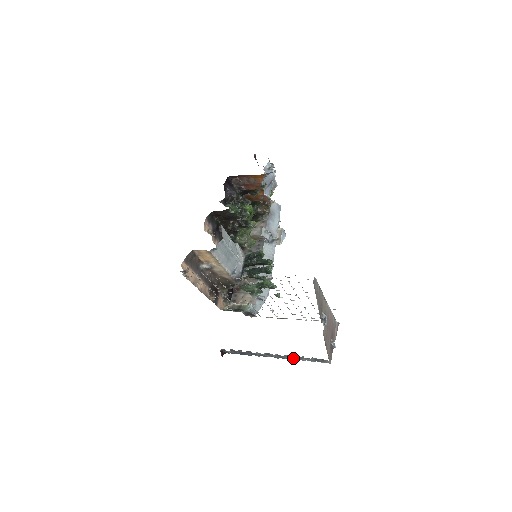
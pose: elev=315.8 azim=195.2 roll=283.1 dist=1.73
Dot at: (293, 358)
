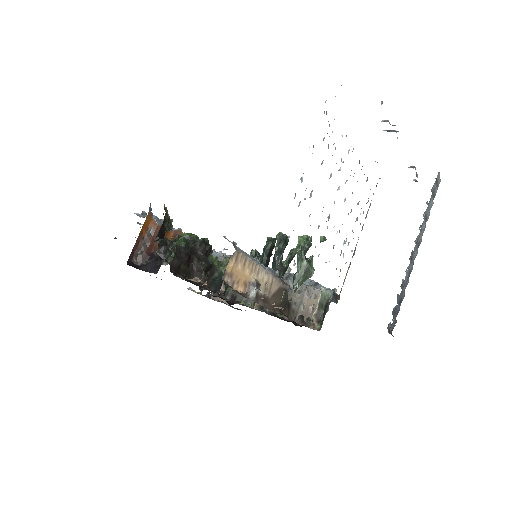
Dot at: (424, 226)
